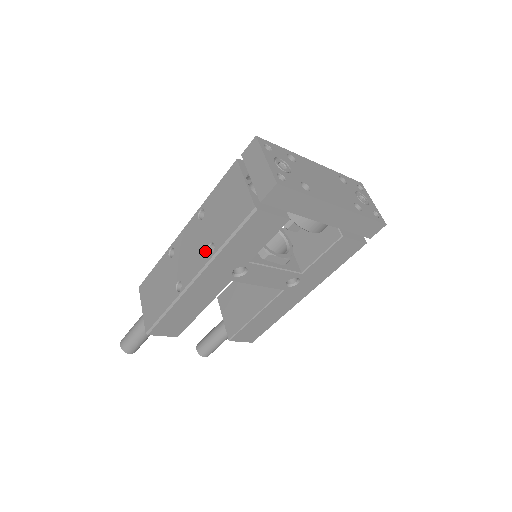
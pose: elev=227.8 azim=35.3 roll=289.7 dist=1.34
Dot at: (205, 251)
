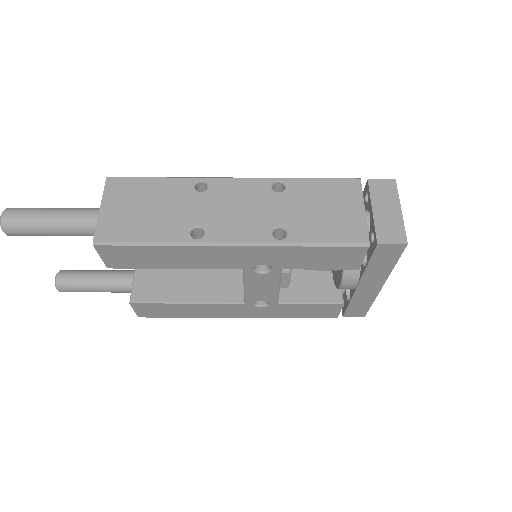
Dot at: (268, 229)
